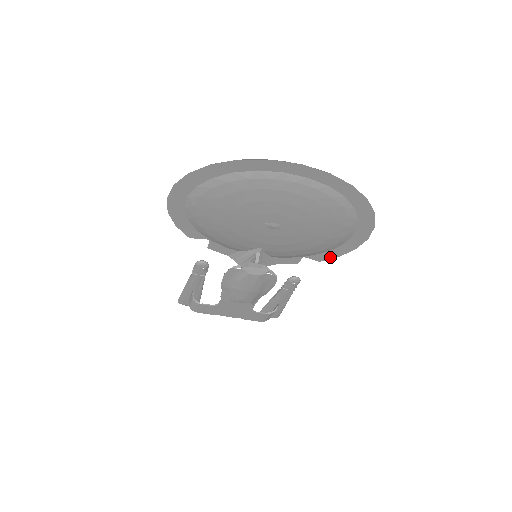
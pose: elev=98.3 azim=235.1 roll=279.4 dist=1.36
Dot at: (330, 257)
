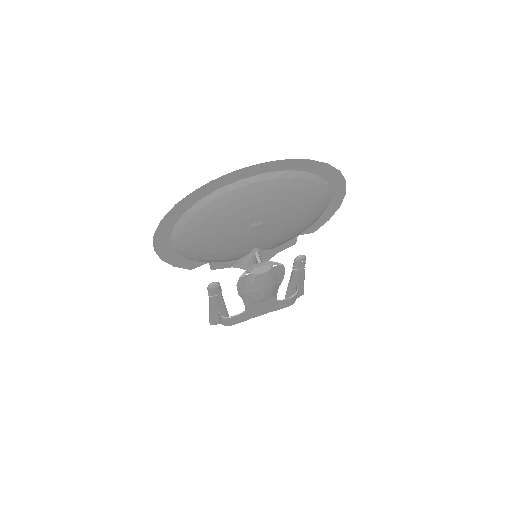
Dot at: (321, 224)
